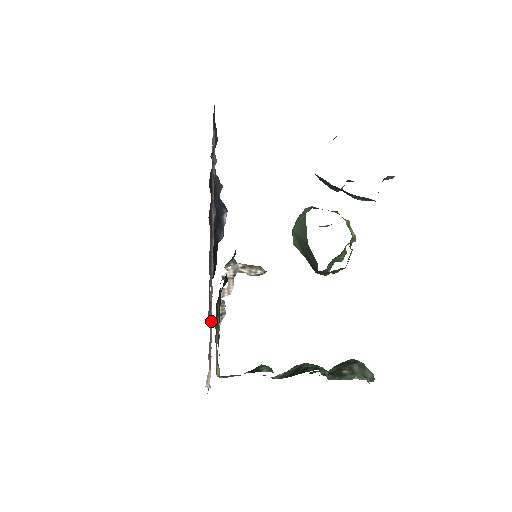
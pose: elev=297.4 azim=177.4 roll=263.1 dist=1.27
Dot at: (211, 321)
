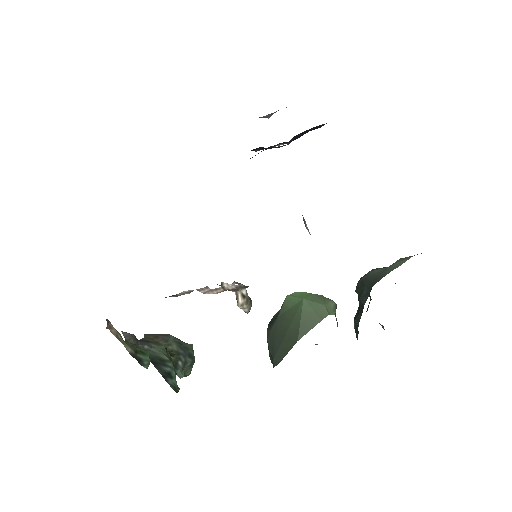
Dot at: occluded
